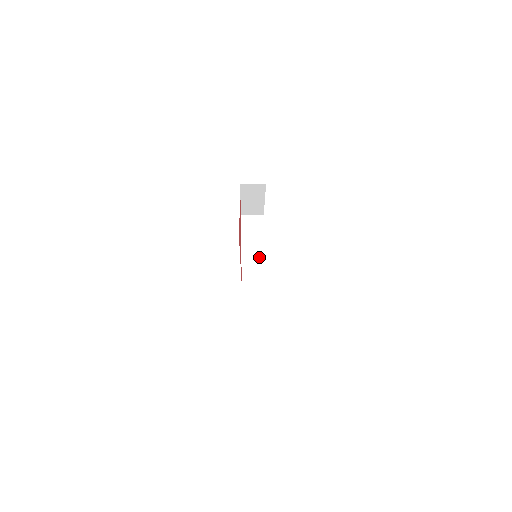
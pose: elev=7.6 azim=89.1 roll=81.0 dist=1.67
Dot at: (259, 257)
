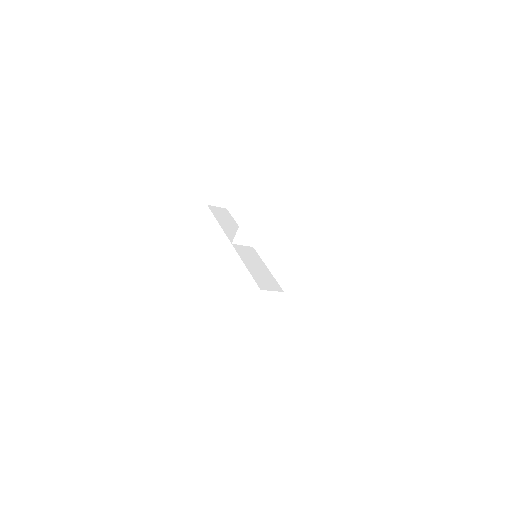
Dot at: (253, 237)
